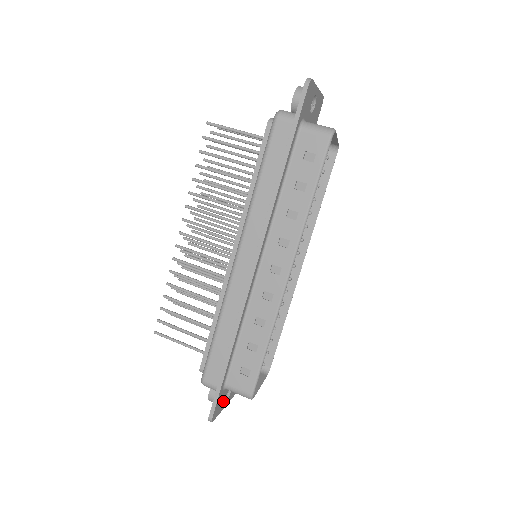
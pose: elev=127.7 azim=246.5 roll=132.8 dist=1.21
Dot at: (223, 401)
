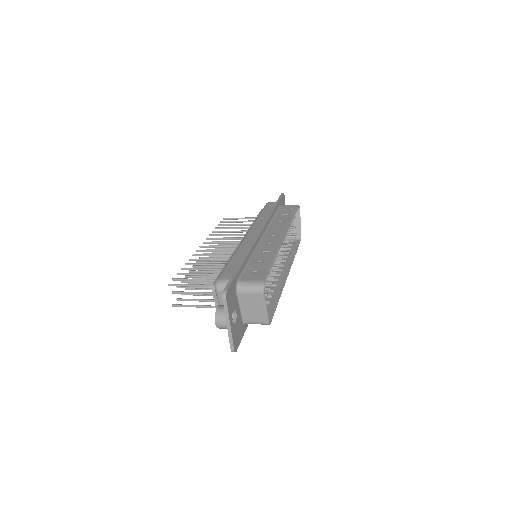
Dot at: (232, 308)
